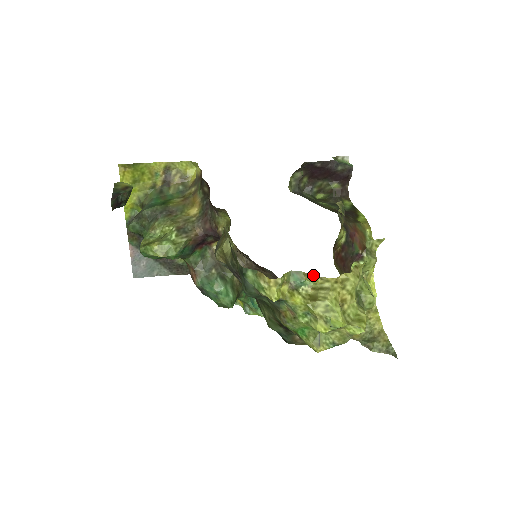
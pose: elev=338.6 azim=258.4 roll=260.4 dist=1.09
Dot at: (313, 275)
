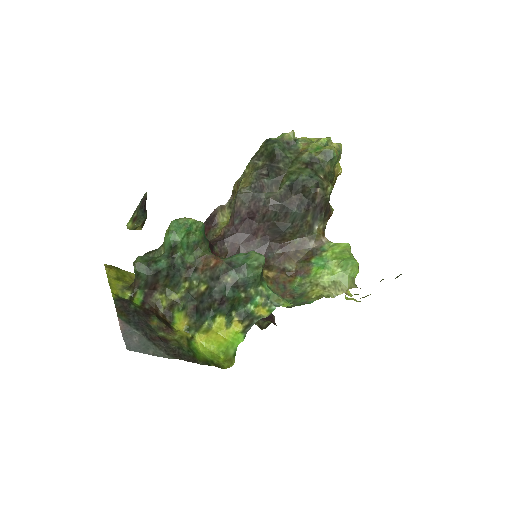
Dot at: occluded
